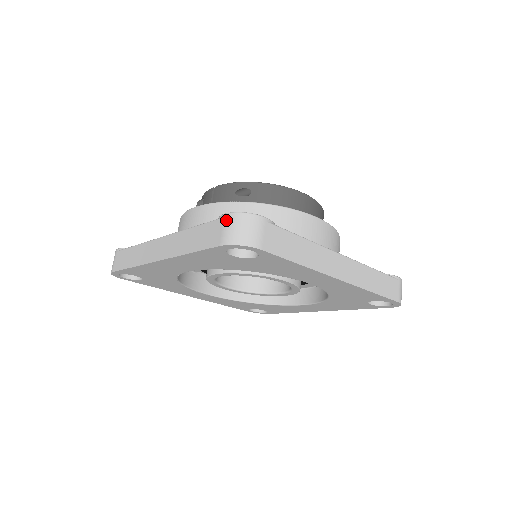
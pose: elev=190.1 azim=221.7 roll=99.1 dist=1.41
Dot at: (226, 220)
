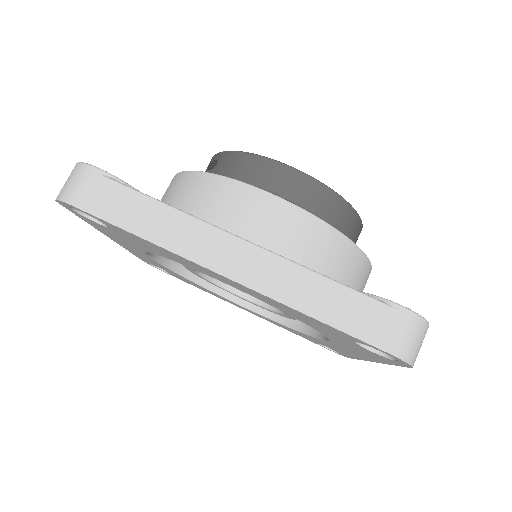
Dot at: occluded
